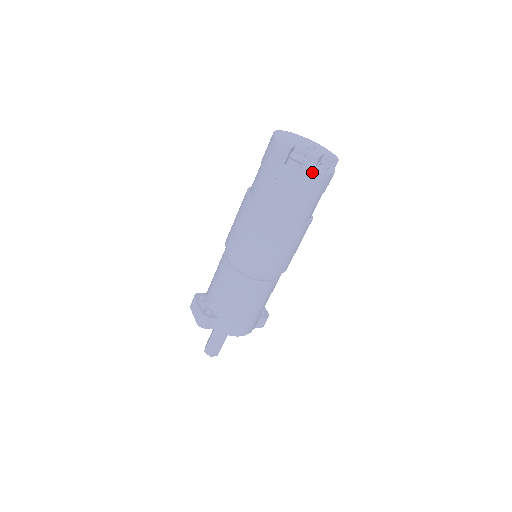
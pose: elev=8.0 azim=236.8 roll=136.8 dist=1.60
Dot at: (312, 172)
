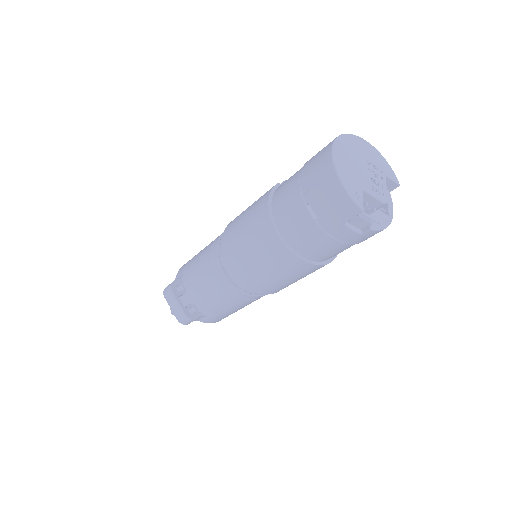
Dot at: (377, 231)
